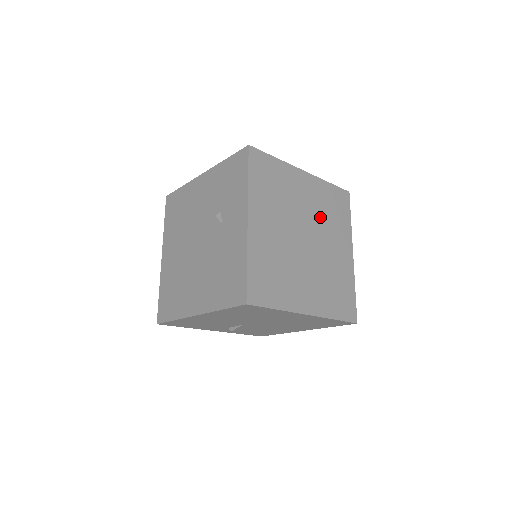
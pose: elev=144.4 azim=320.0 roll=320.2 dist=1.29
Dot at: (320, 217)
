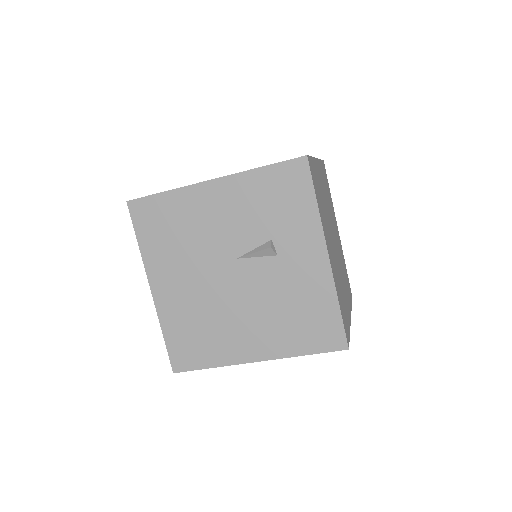
Dot at: (329, 206)
